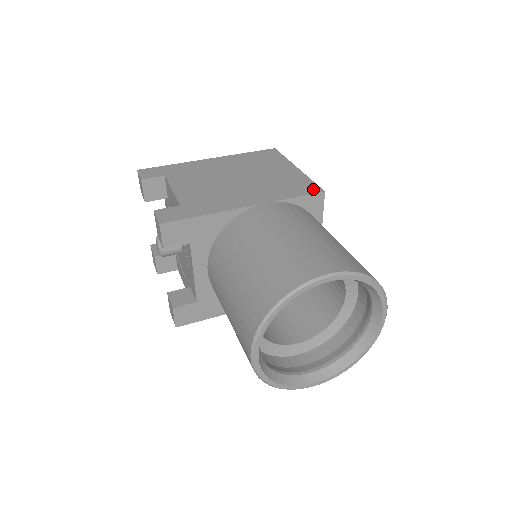
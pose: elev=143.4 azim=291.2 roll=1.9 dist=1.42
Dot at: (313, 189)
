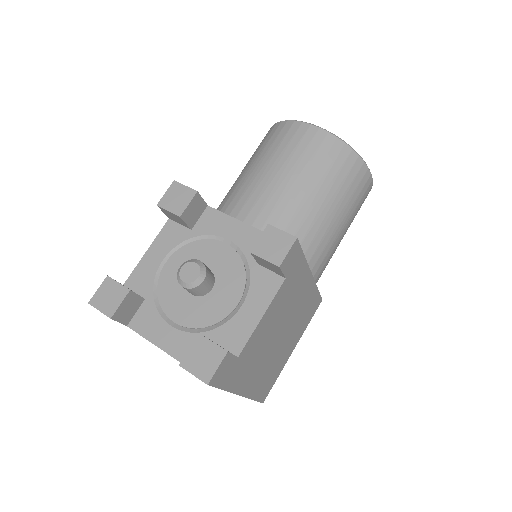
Dot at: occluded
